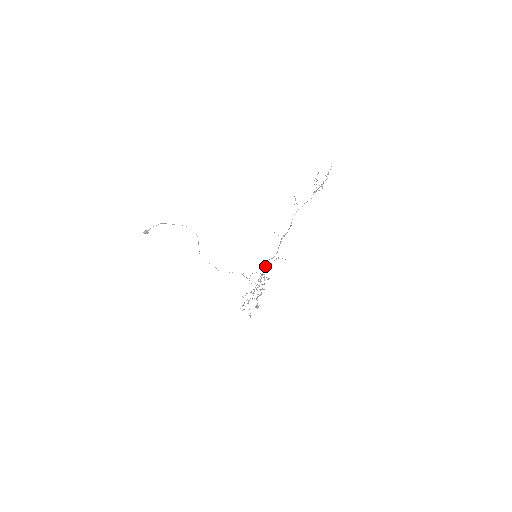
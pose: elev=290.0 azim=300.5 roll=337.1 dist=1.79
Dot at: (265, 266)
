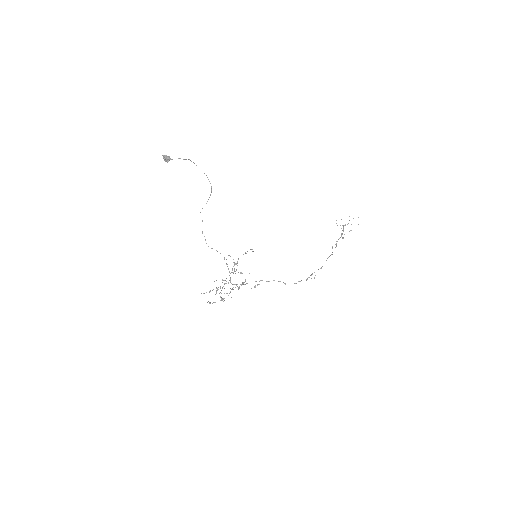
Dot at: (269, 281)
